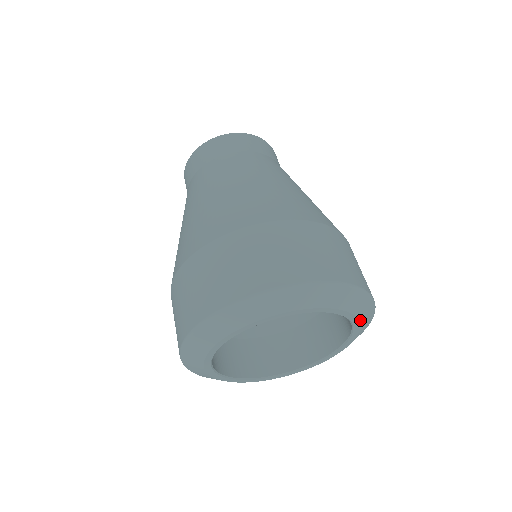
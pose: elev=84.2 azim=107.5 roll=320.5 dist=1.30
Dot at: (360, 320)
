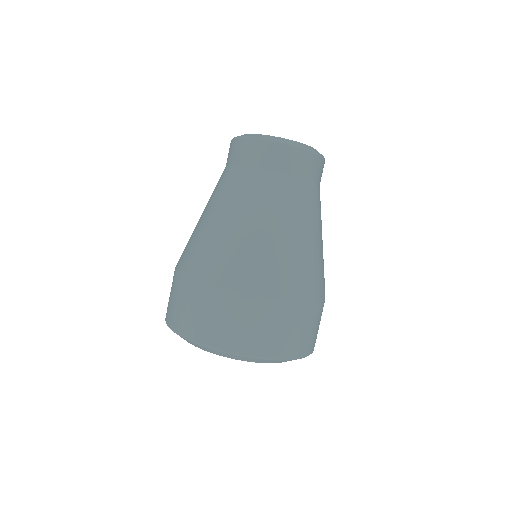
Dot at: occluded
